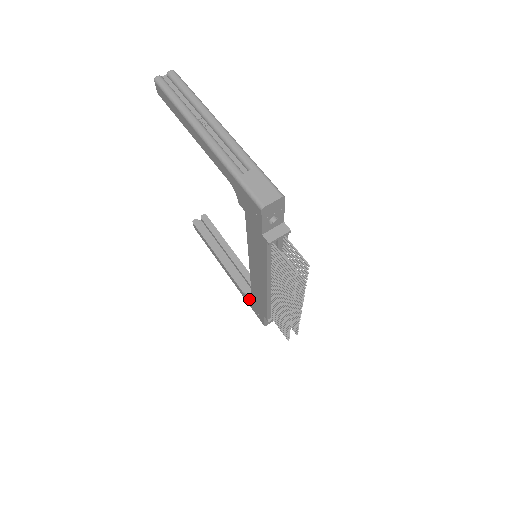
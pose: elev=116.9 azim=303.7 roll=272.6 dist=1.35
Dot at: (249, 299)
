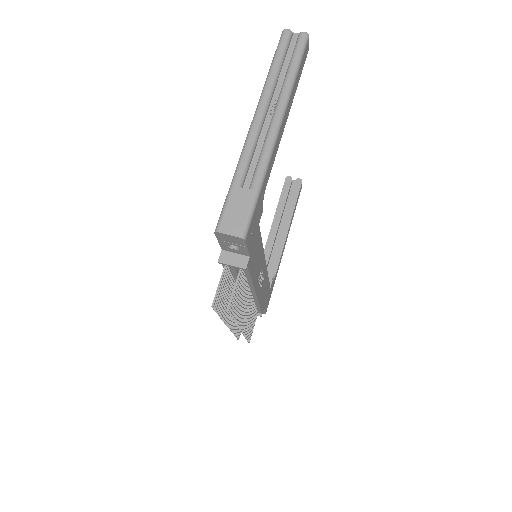
Dot at: occluded
